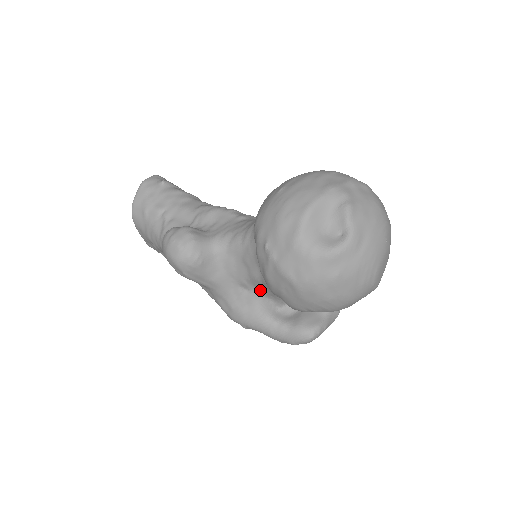
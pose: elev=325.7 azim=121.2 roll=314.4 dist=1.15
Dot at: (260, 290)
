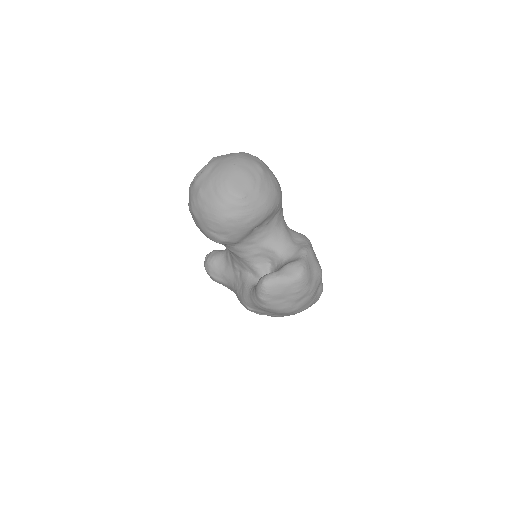
Dot at: (242, 267)
